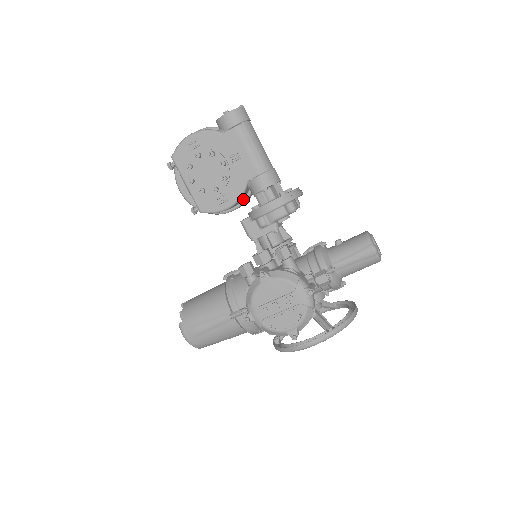
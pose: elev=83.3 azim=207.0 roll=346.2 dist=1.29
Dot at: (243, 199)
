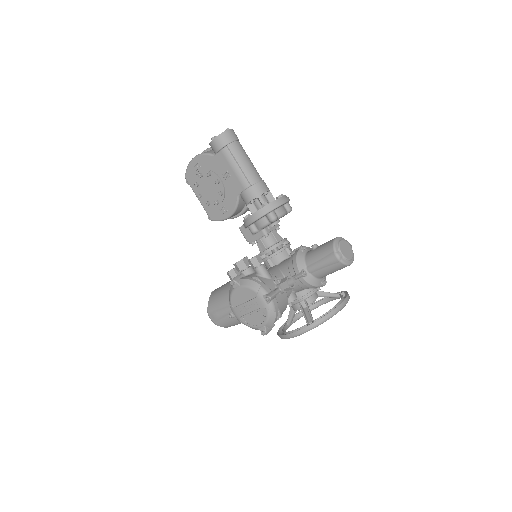
Dot at: (244, 206)
